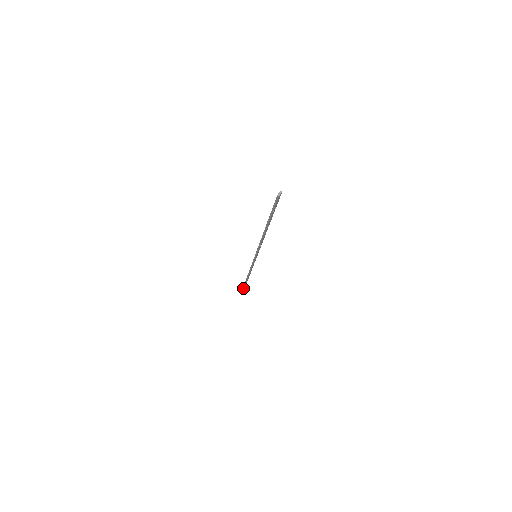
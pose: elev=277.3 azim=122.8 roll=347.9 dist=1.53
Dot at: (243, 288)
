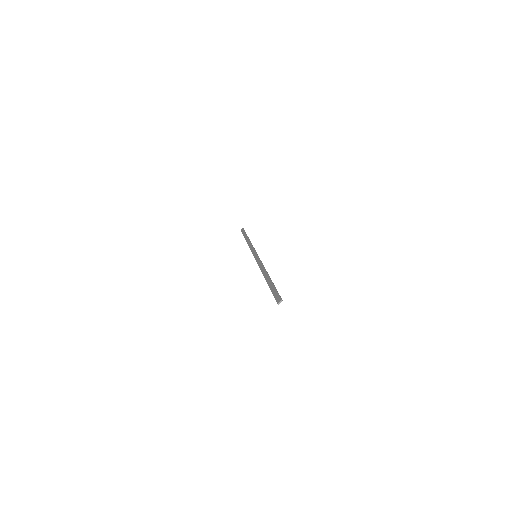
Dot at: occluded
